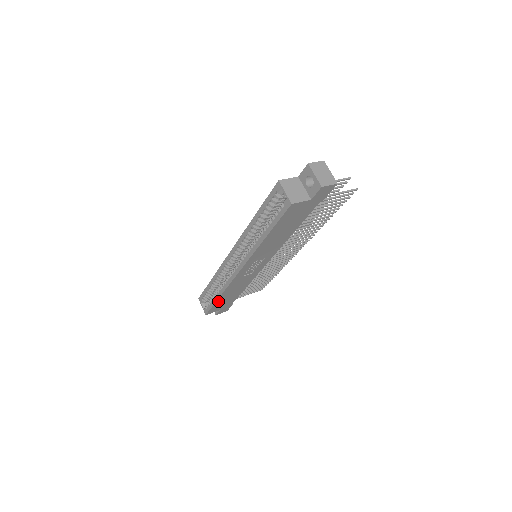
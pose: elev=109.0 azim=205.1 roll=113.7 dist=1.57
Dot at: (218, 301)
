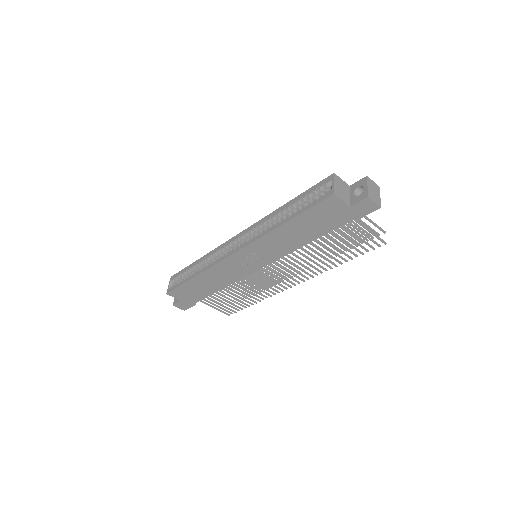
Dot at: (190, 283)
